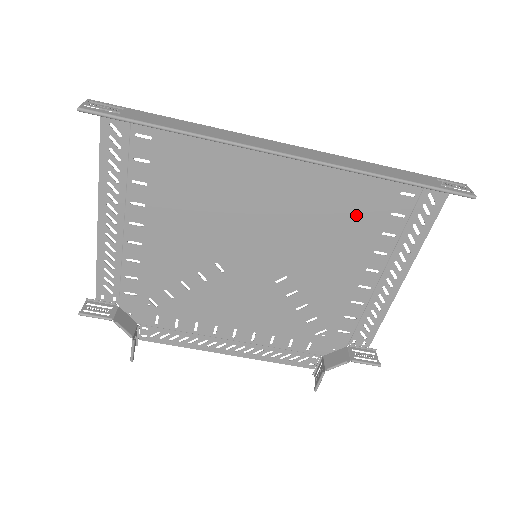
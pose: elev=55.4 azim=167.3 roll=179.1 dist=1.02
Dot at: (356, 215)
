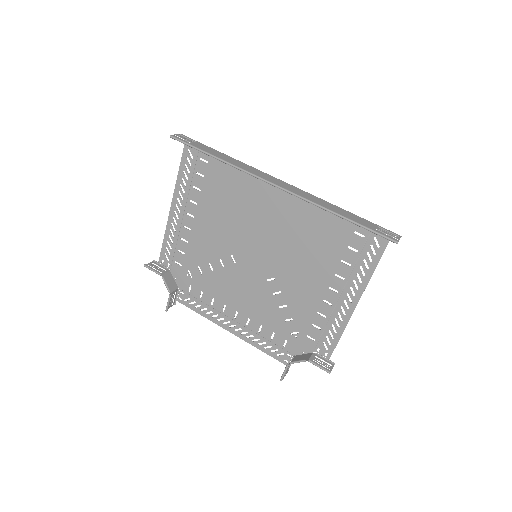
Dot at: (324, 242)
